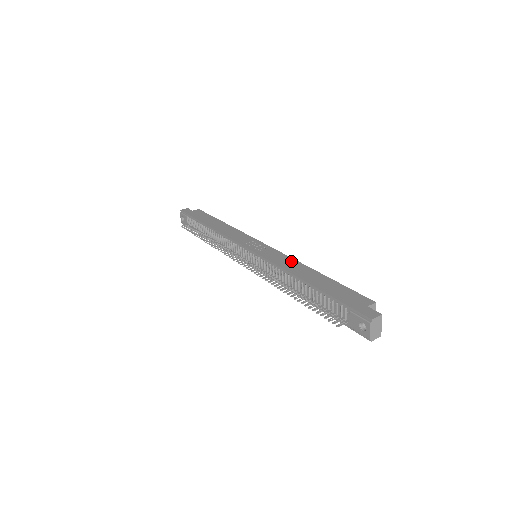
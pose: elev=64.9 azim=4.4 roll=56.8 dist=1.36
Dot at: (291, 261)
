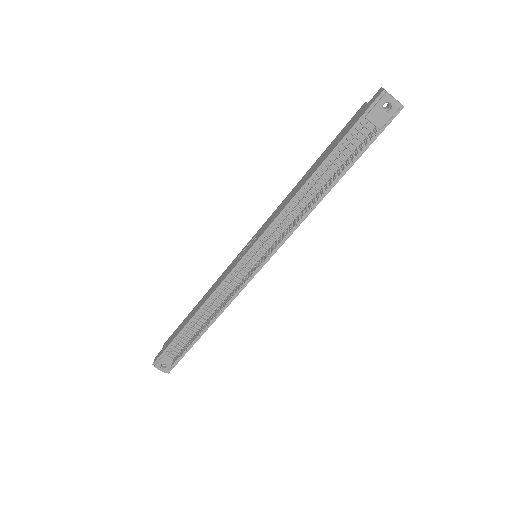
Dot at: (282, 203)
